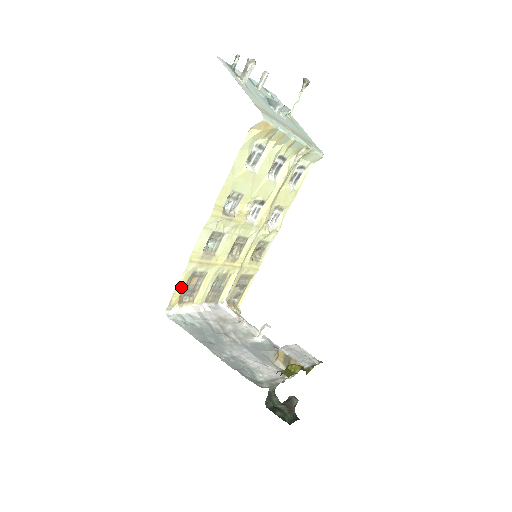
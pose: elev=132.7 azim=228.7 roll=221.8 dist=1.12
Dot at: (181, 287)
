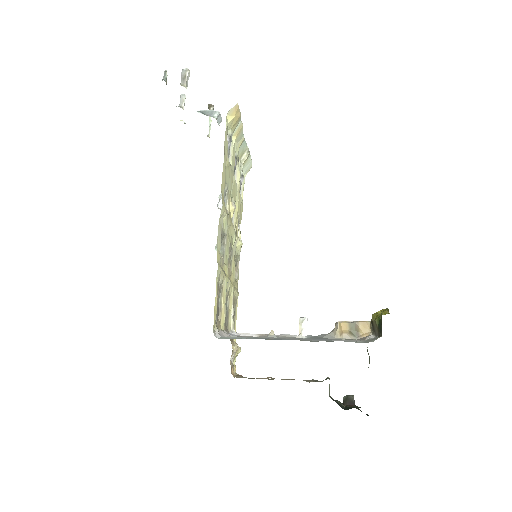
Dot at: (216, 300)
